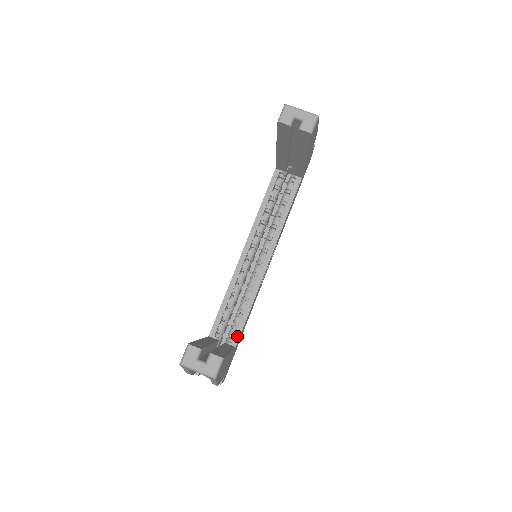
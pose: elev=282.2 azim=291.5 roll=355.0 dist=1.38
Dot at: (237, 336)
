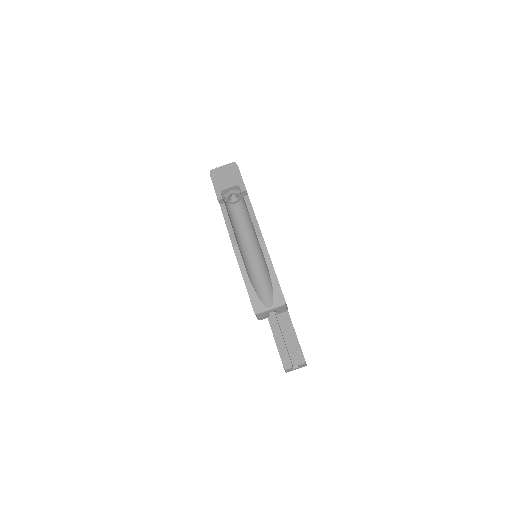
Dot at: occluded
